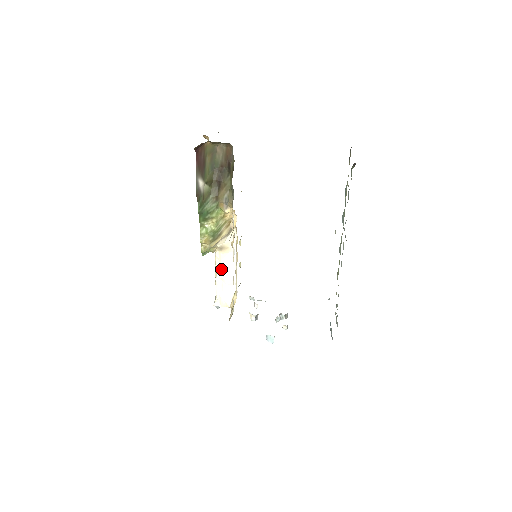
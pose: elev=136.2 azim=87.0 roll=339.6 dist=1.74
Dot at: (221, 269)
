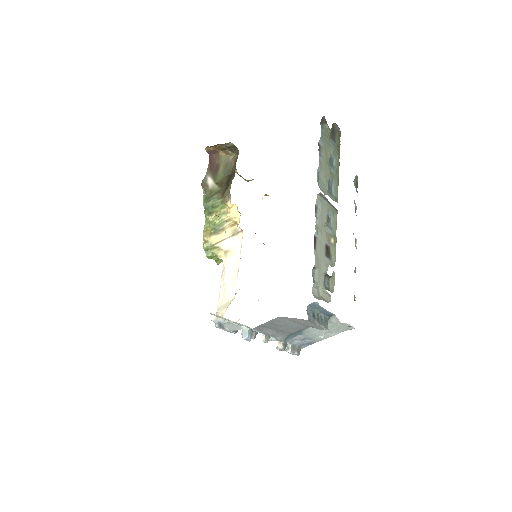
Dot at: (224, 276)
